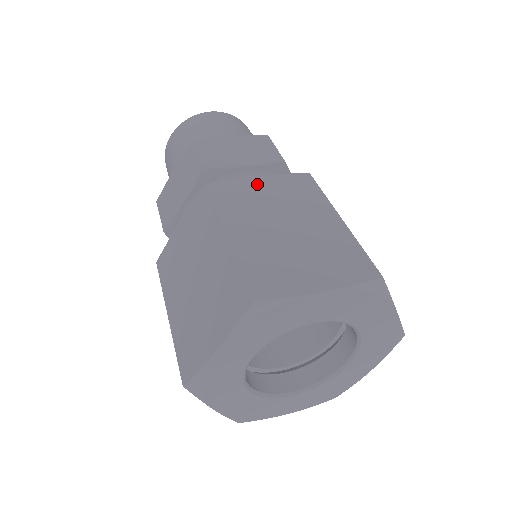
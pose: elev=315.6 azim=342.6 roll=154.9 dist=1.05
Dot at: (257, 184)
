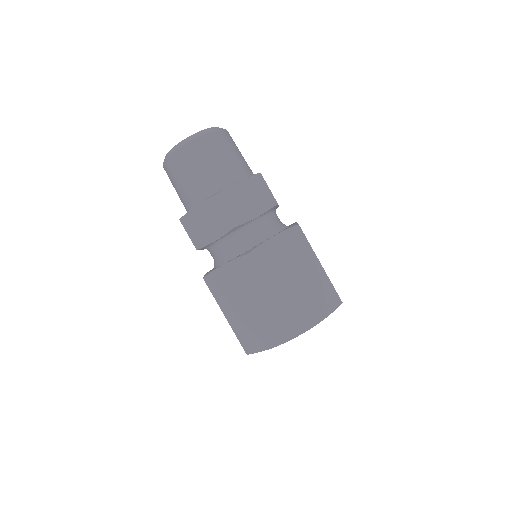
Dot at: (275, 245)
